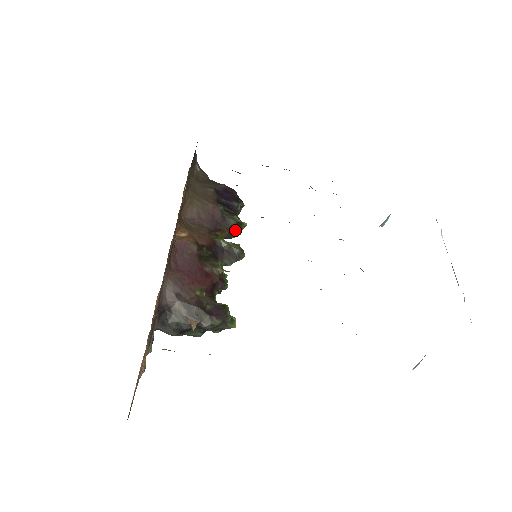
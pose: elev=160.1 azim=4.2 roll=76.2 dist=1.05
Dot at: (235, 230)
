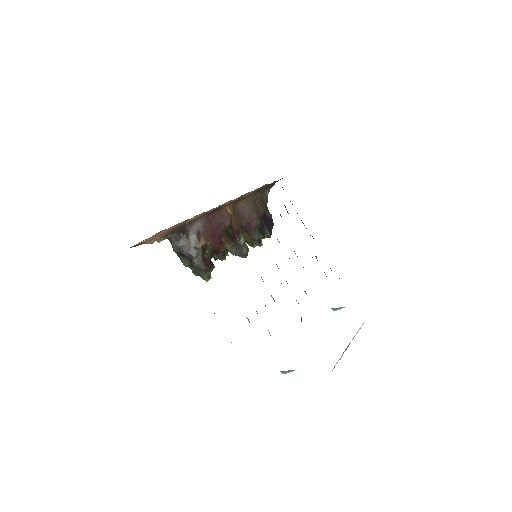
Dot at: (254, 242)
